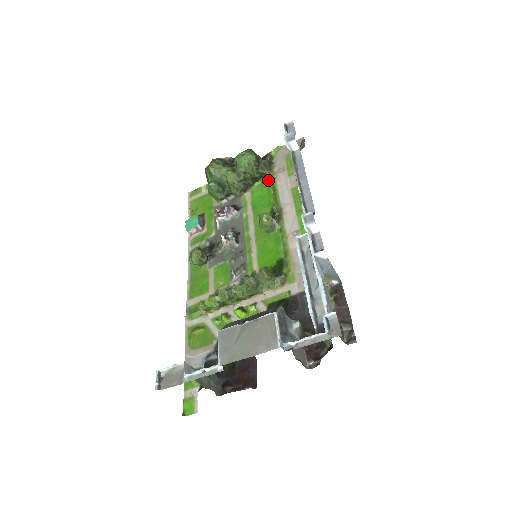
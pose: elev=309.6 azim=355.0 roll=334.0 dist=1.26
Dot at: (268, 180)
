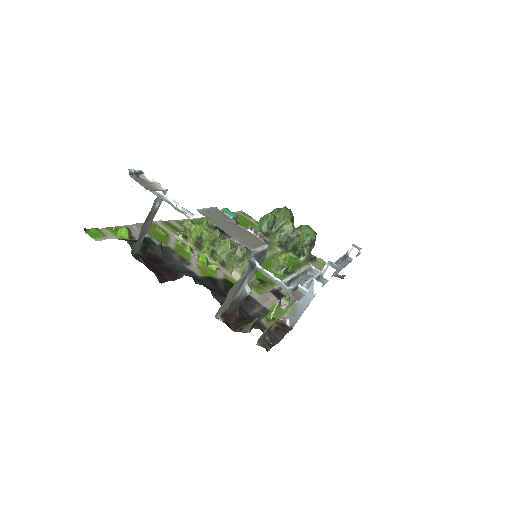
Dot at: (300, 260)
